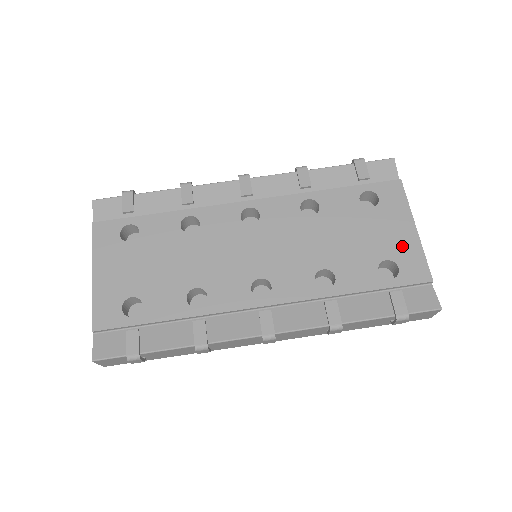
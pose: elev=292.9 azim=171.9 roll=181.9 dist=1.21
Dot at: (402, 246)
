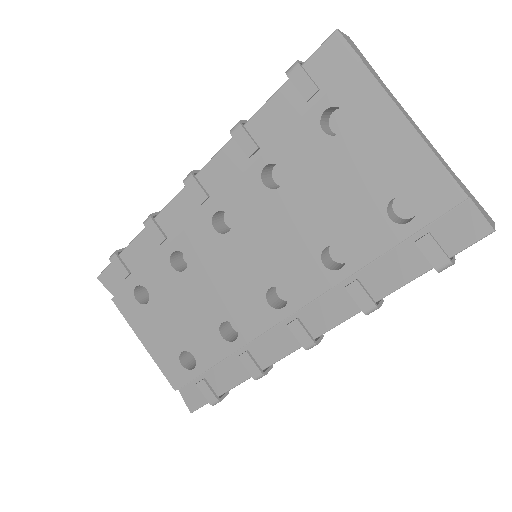
Dot at: (405, 167)
